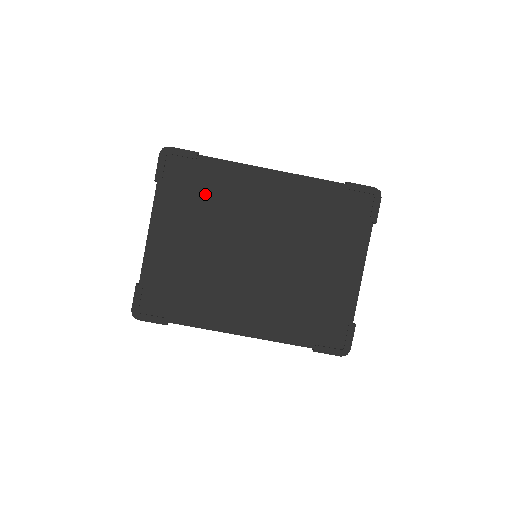
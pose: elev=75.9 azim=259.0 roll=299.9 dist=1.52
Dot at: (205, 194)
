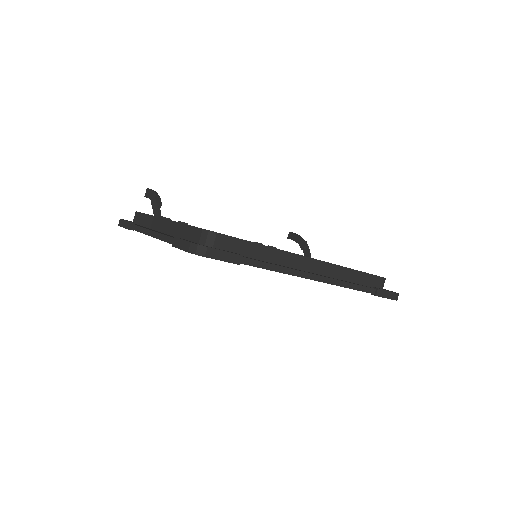
Dot at: occluded
